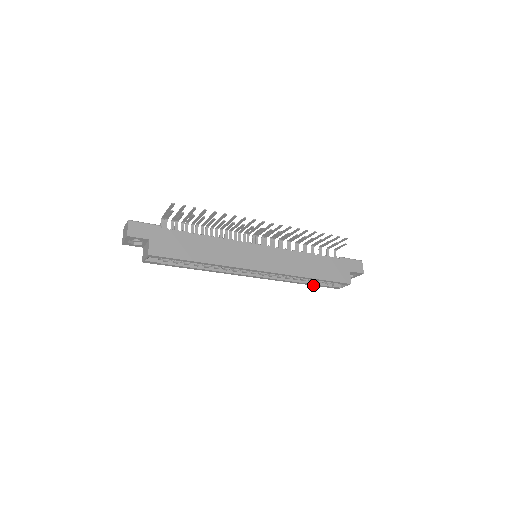
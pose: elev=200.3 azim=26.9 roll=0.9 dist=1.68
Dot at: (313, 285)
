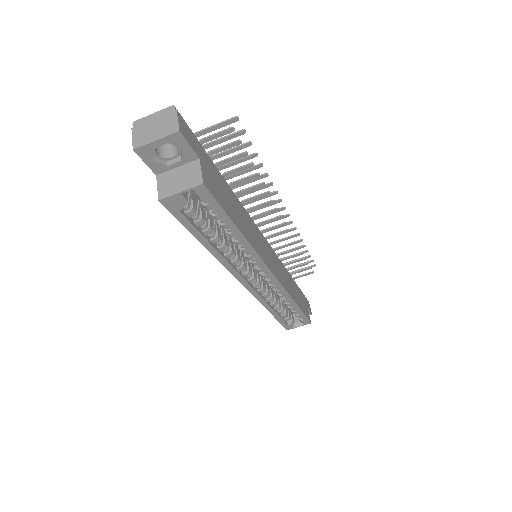
Dot at: (276, 318)
